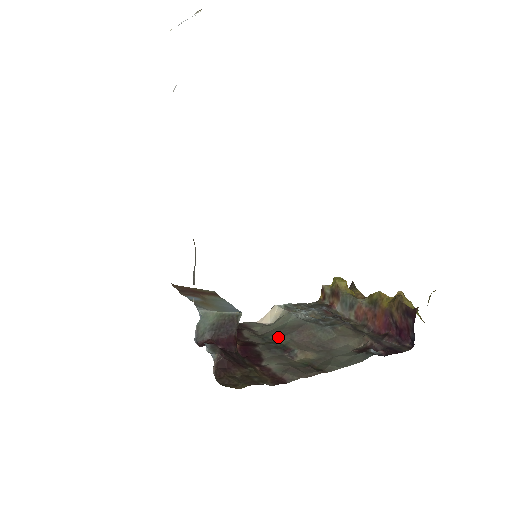
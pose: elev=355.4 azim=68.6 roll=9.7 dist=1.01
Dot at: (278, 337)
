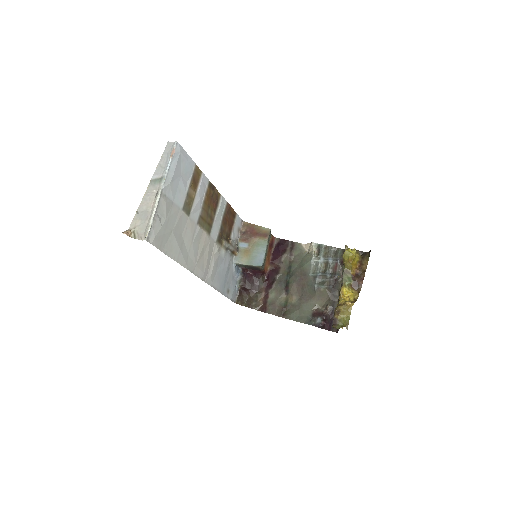
Dot at: (292, 274)
